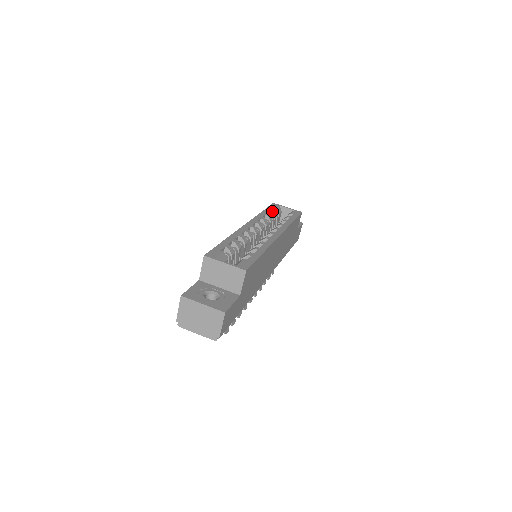
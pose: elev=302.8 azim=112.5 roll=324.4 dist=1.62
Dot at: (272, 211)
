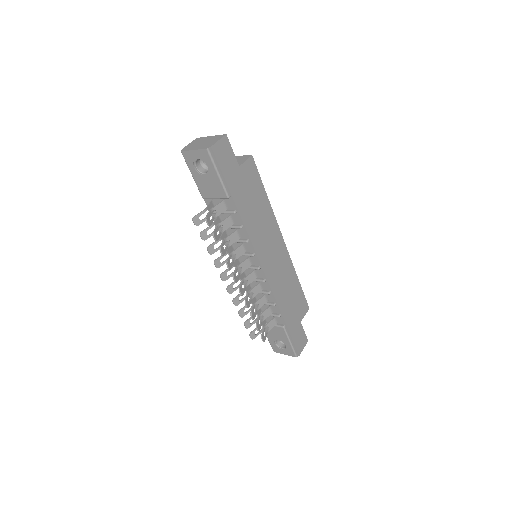
Dot at: occluded
